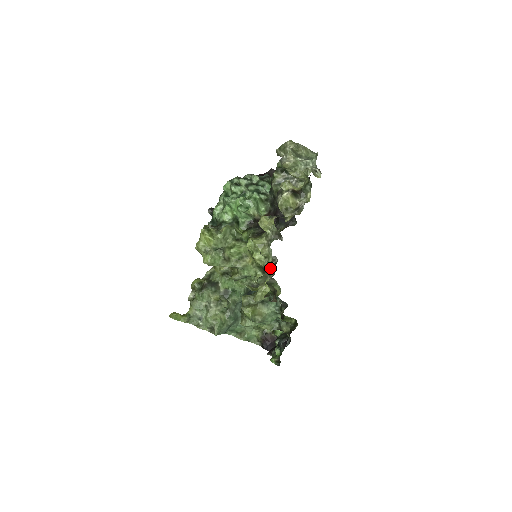
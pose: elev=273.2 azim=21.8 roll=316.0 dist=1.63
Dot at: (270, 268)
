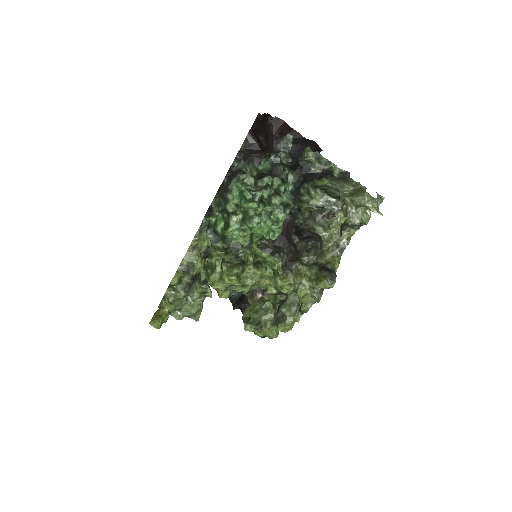
Dot at: (295, 297)
